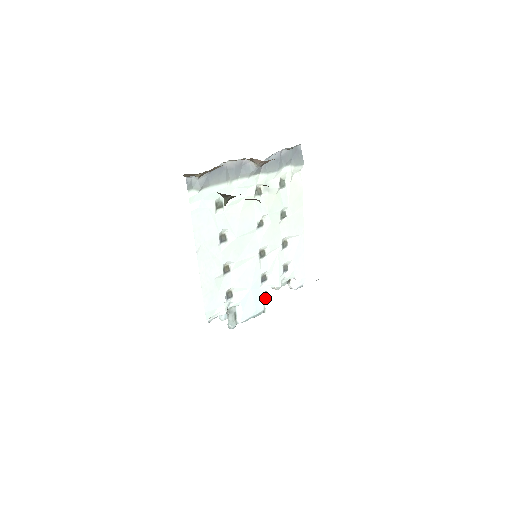
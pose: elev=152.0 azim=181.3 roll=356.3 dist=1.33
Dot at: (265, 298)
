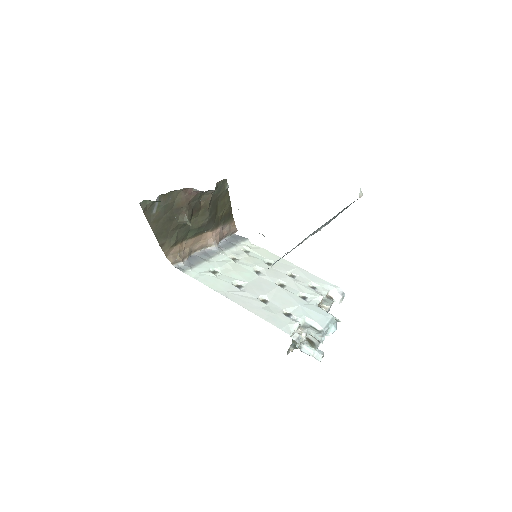
Dot at: occluded
